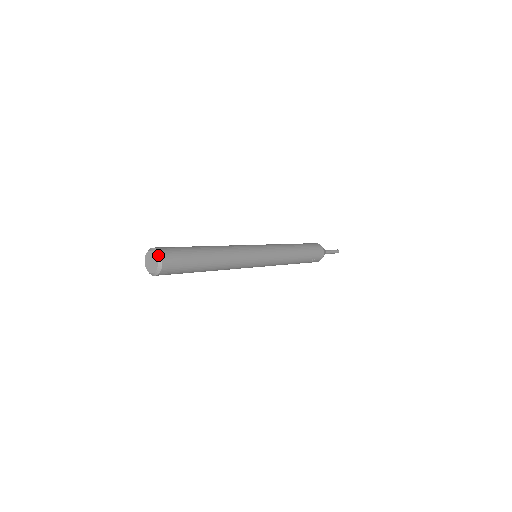
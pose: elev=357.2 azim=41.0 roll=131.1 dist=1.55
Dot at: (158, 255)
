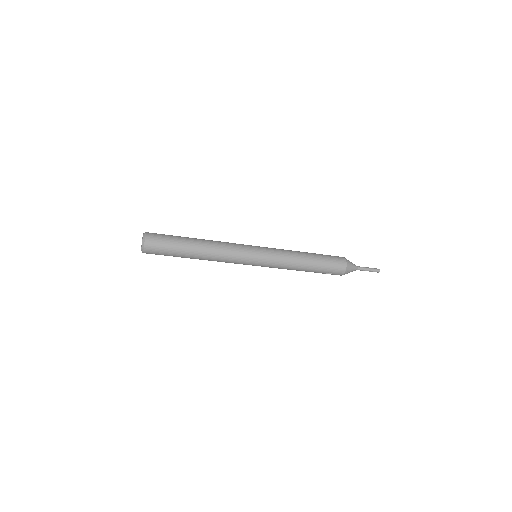
Dot at: (143, 239)
